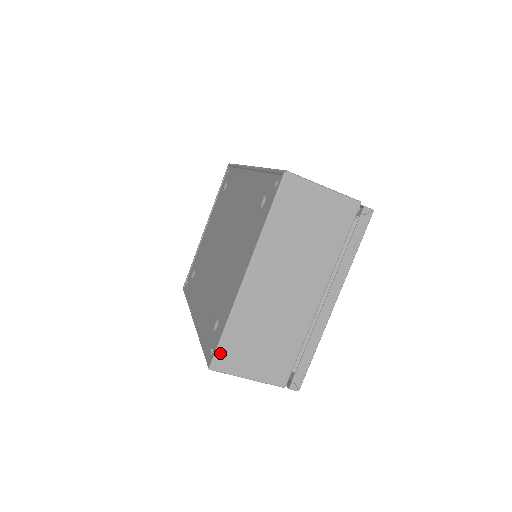
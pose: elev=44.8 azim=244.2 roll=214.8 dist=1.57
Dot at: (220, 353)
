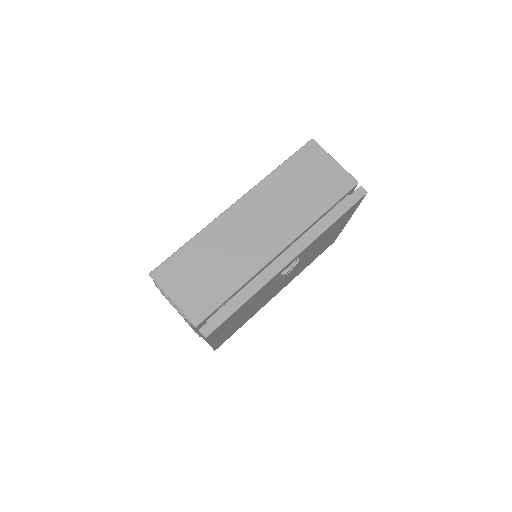
Dot at: occluded
